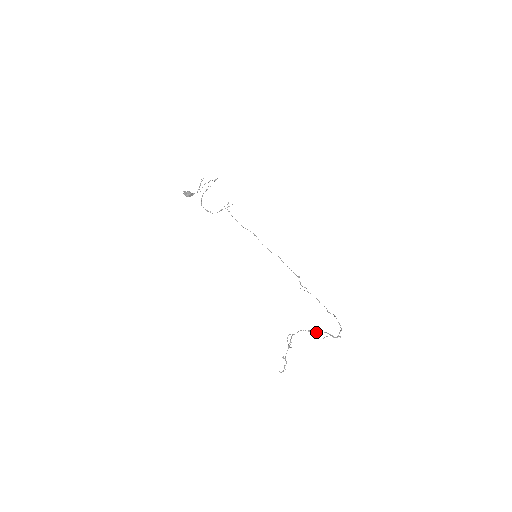
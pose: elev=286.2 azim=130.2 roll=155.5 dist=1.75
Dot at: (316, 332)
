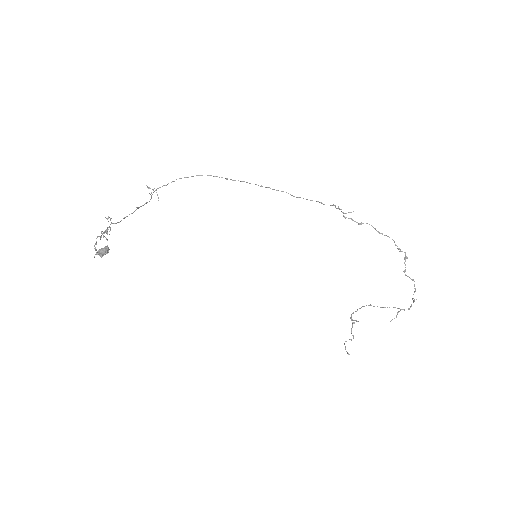
Dot at: occluded
